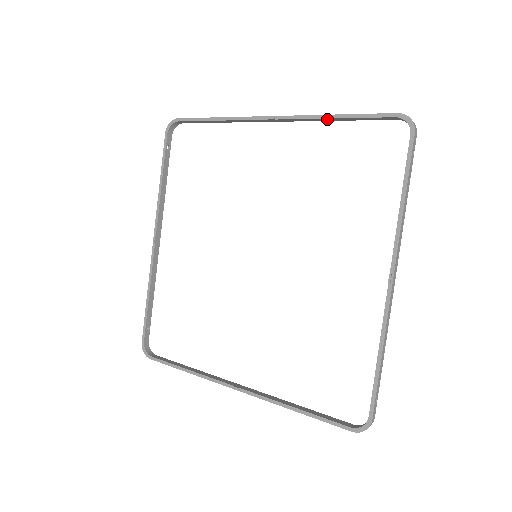
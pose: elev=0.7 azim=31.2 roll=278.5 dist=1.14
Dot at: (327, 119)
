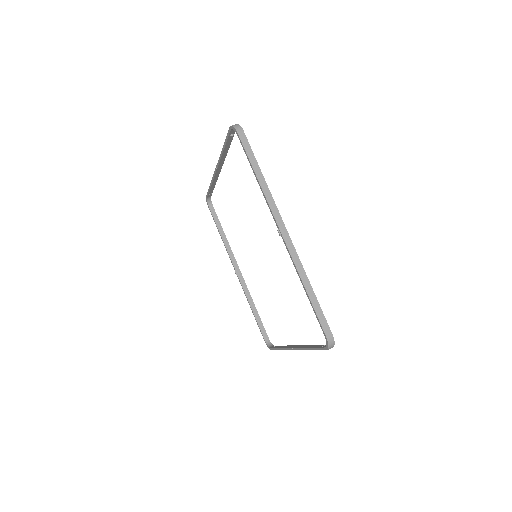
Dot at: (303, 280)
